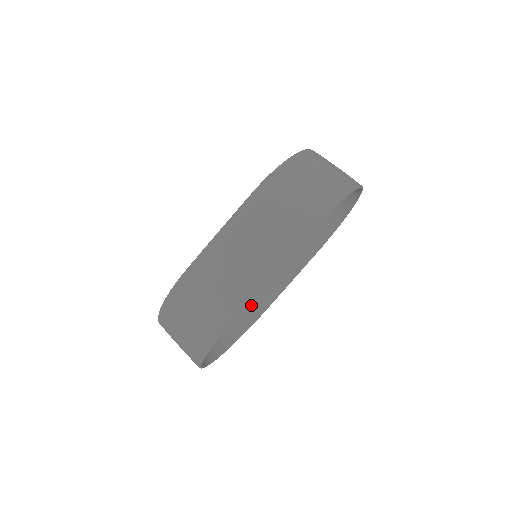
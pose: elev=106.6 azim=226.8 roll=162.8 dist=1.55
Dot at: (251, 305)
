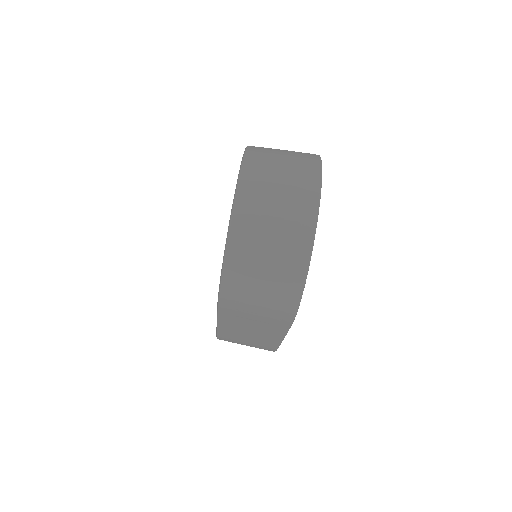
Dot at: occluded
